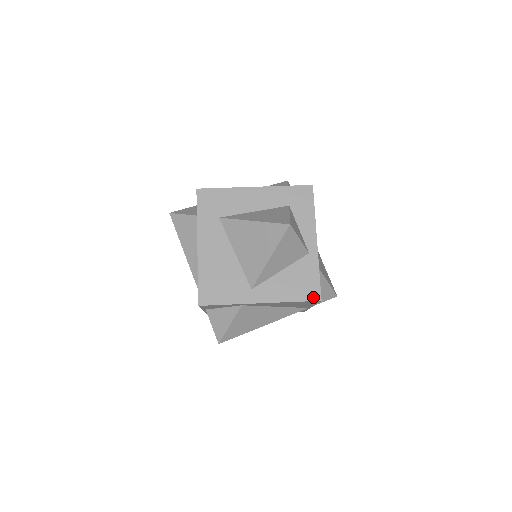
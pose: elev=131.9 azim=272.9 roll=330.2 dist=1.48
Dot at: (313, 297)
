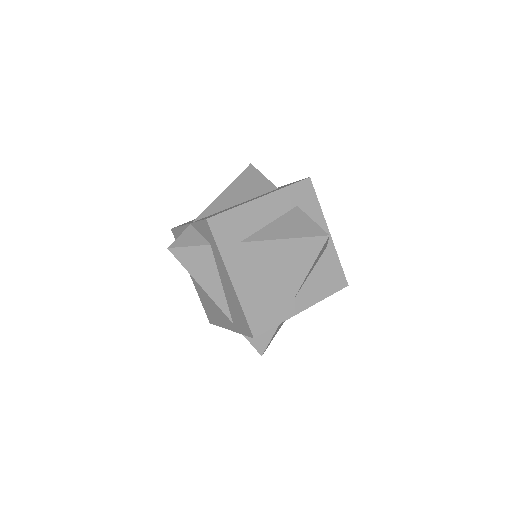
Dot at: (342, 285)
